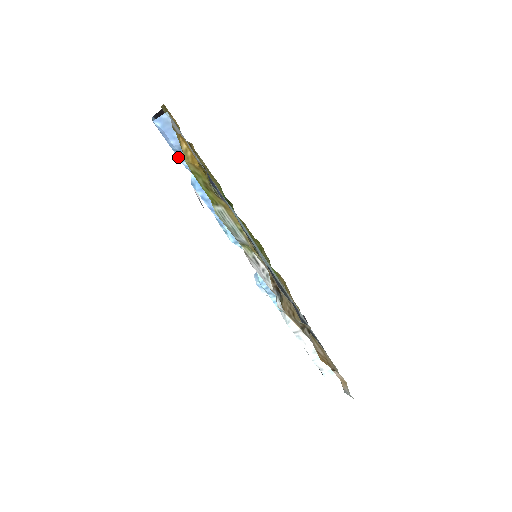
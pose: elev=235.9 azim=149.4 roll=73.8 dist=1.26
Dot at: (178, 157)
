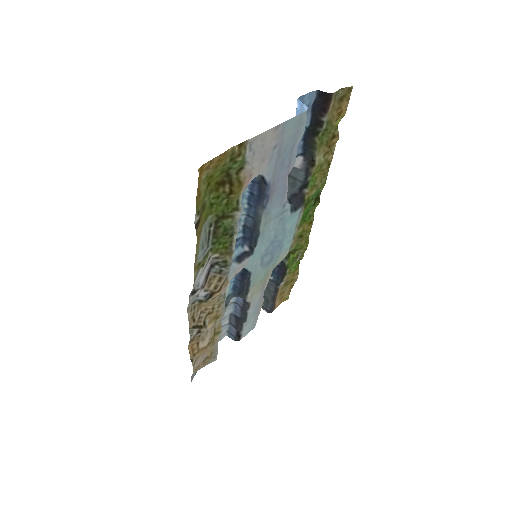
Dot at: occluded
